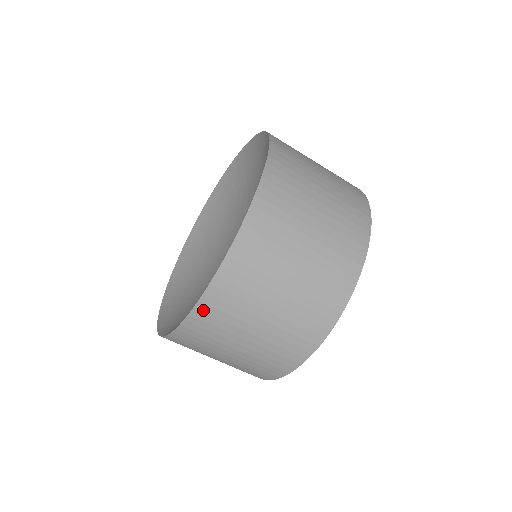
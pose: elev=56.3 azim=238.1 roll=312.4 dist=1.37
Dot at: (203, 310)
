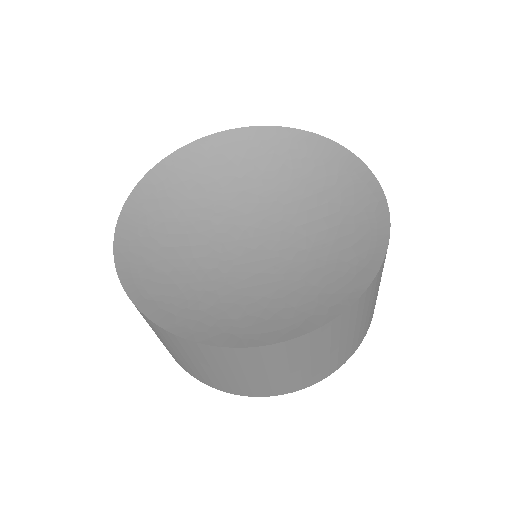
Dot at: (373, 284)
